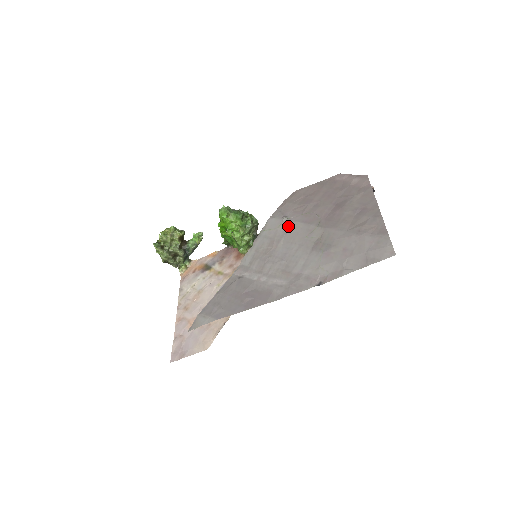
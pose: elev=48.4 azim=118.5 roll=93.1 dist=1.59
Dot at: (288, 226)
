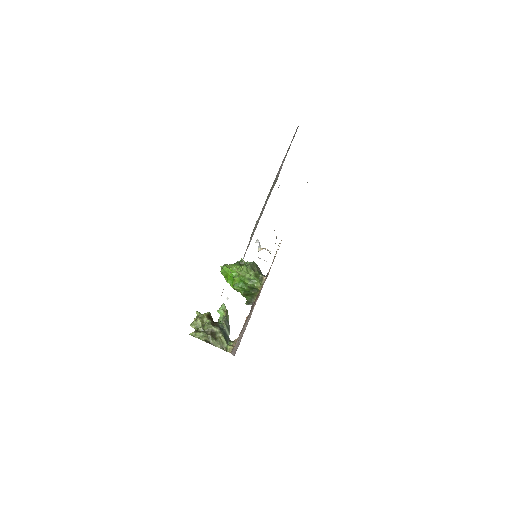
Dot at: (258, 218)
